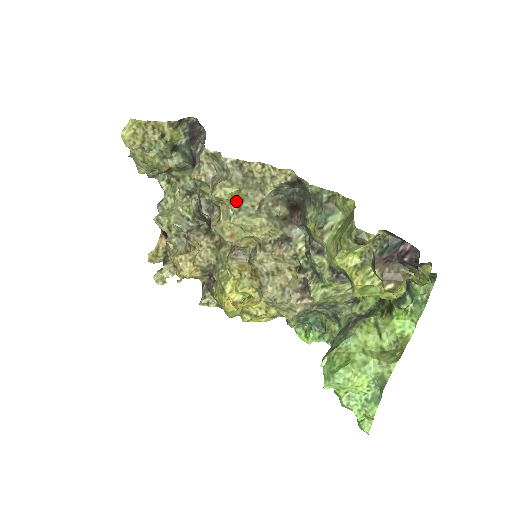
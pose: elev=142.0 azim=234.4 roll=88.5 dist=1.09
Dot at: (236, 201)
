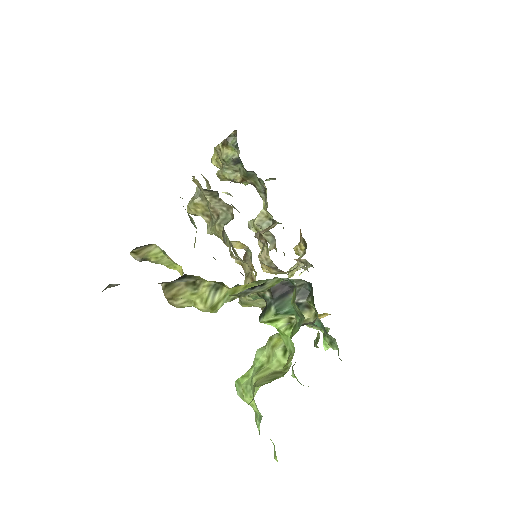
Dot at: (203, 213)
